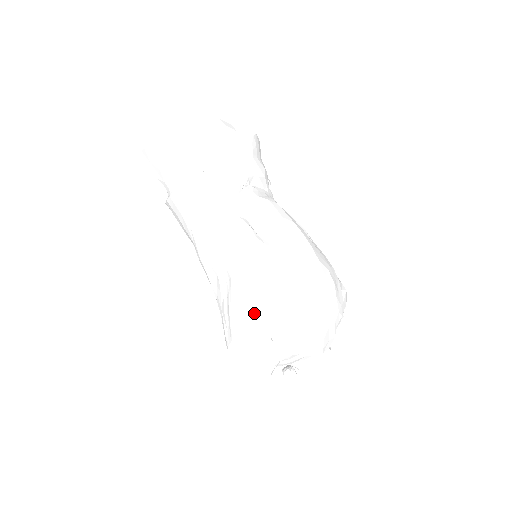
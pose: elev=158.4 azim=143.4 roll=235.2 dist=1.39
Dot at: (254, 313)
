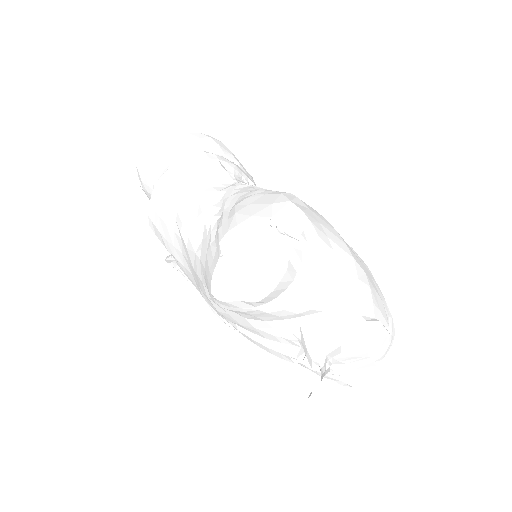
Dot at: (256, 208)
